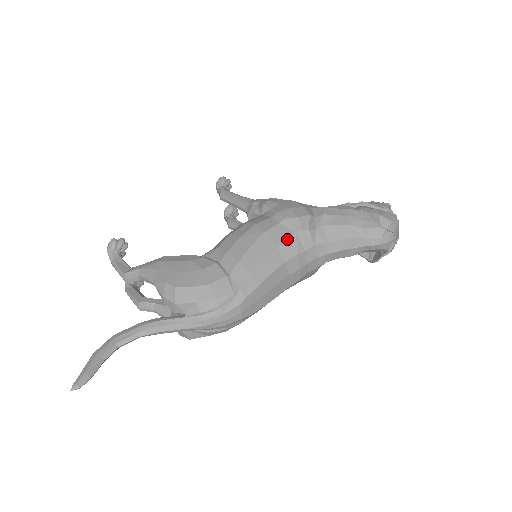
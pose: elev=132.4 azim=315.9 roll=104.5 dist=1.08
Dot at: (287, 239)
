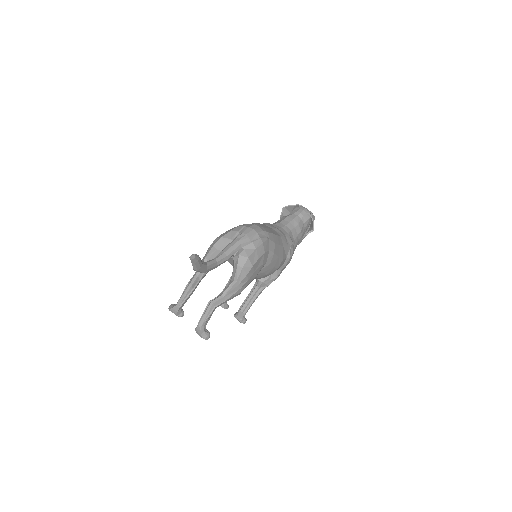
Dot at: occluded
